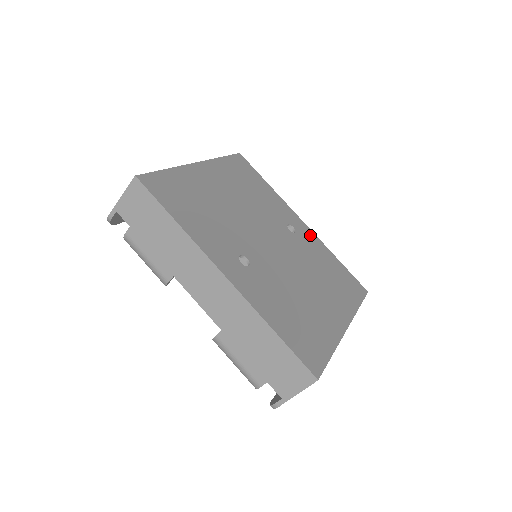
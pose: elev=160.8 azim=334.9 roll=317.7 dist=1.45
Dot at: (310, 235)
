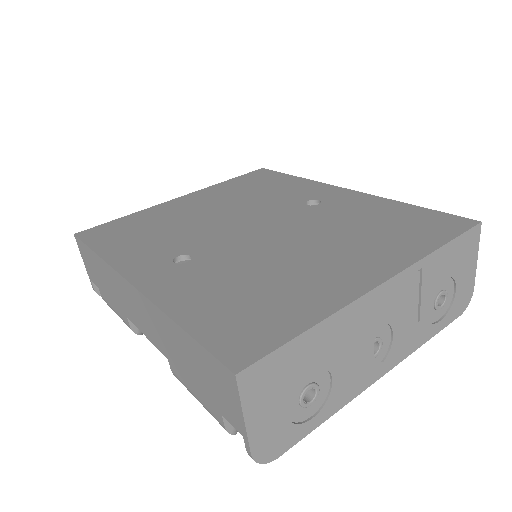
Dot at: (354, 197)
